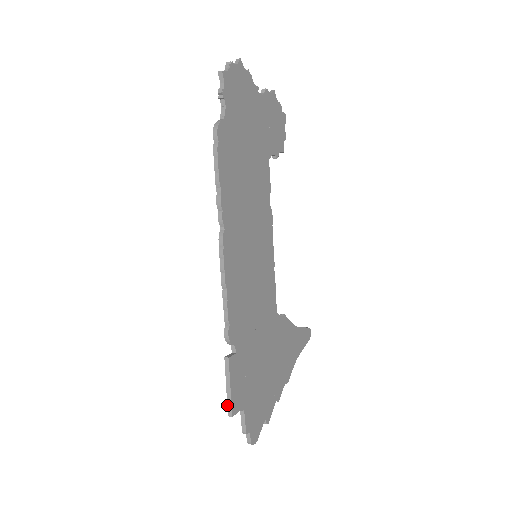
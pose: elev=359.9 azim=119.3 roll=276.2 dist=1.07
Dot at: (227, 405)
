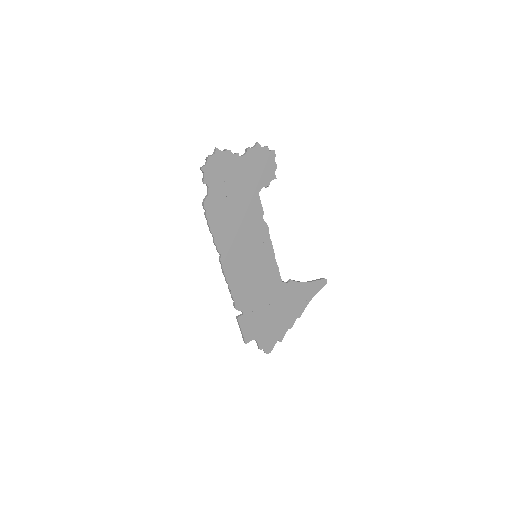
Dot at: (243, 338)
